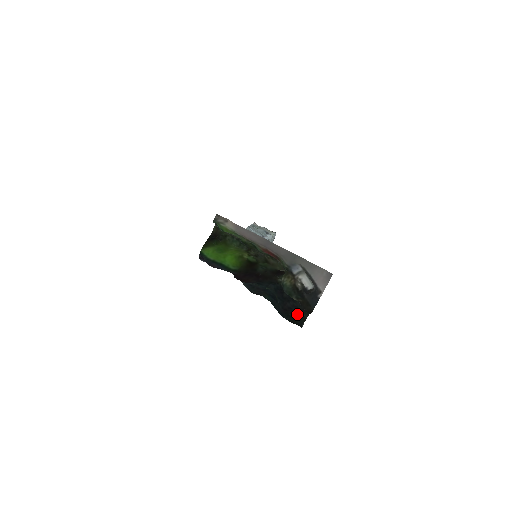
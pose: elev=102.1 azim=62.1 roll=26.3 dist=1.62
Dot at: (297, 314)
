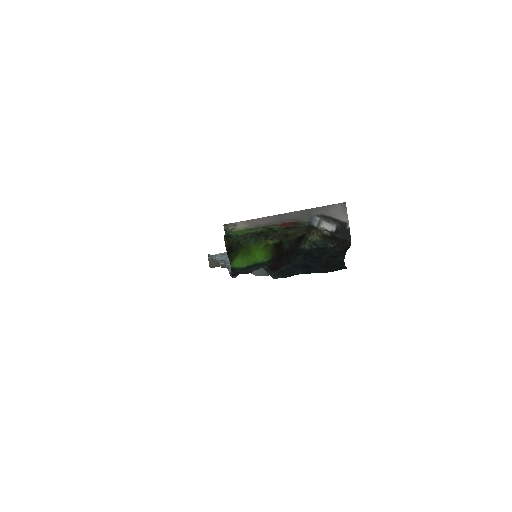
Dot at: (335, 262)
